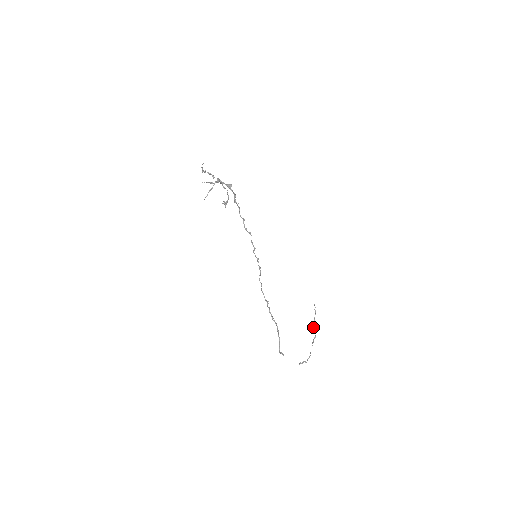
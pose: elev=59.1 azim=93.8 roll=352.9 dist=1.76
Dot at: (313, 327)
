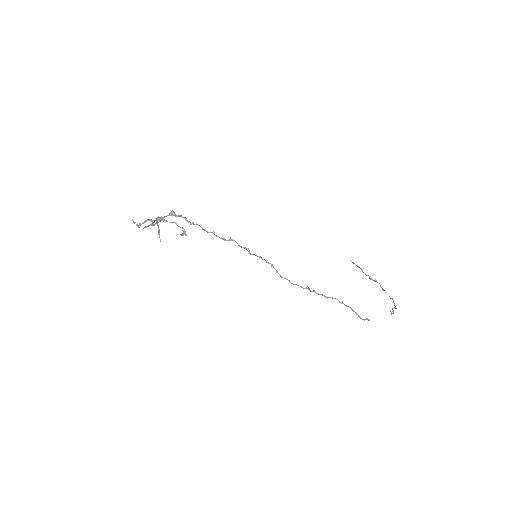
Dot at: occluded
